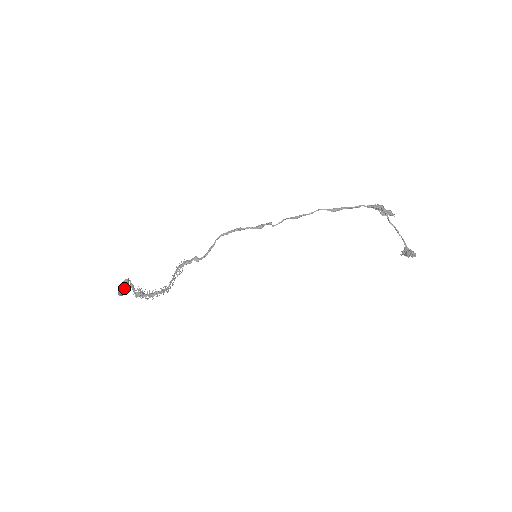
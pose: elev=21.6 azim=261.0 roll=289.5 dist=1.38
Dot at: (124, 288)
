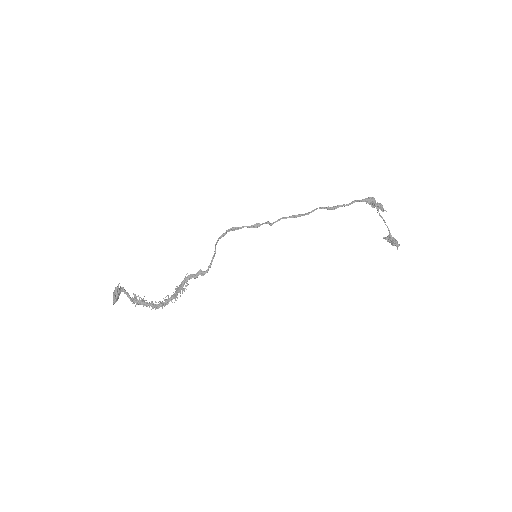
Dot at: (118, 297)
